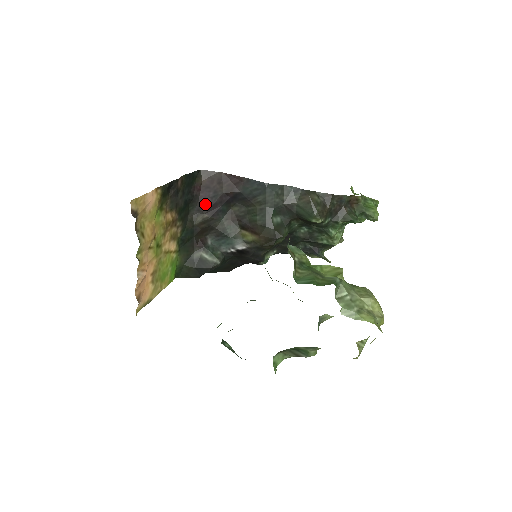
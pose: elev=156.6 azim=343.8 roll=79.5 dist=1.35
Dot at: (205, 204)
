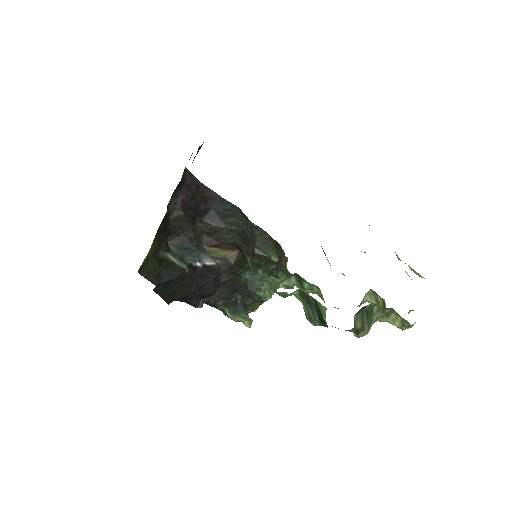
Dot at: (184, 201)
